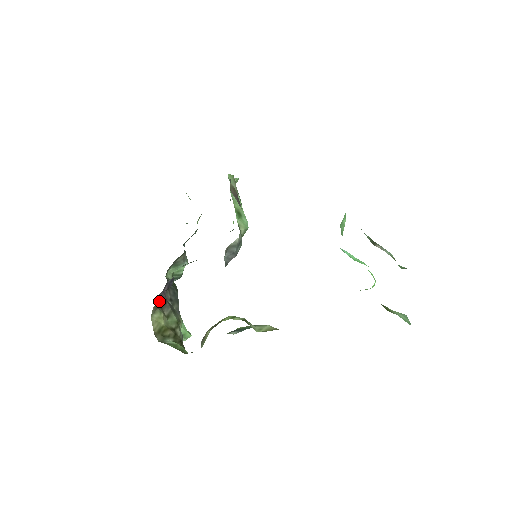
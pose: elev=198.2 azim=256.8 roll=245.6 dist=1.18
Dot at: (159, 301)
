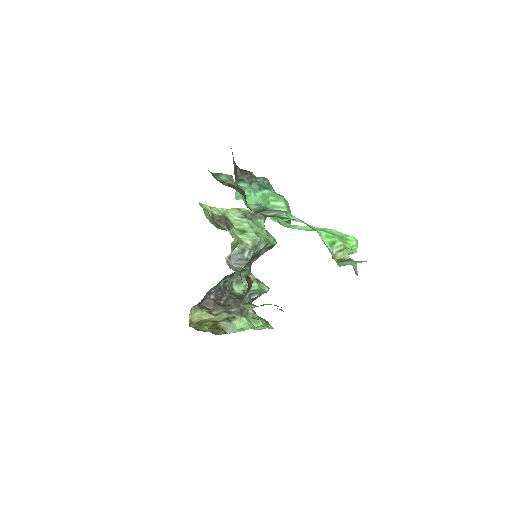
Dot at: (207, 305)
